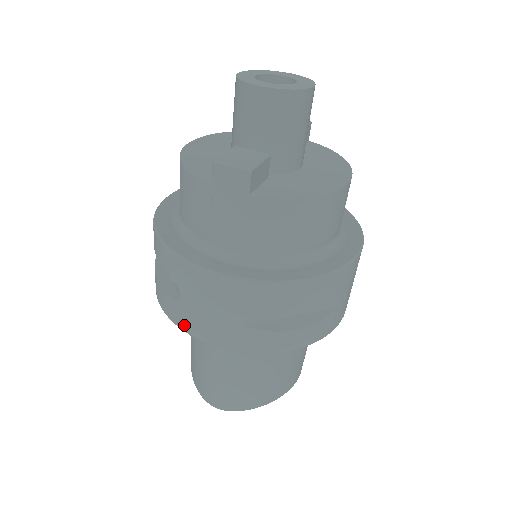
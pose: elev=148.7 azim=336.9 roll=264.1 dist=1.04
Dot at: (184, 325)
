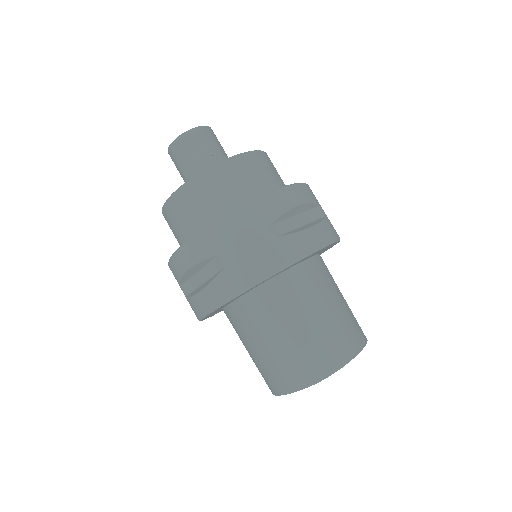
Dot at: (240, 284)
